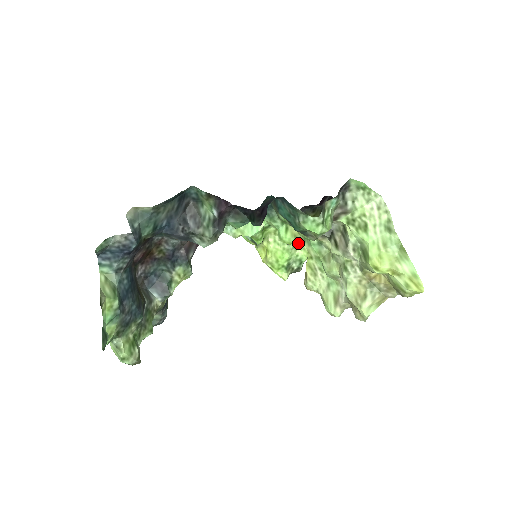
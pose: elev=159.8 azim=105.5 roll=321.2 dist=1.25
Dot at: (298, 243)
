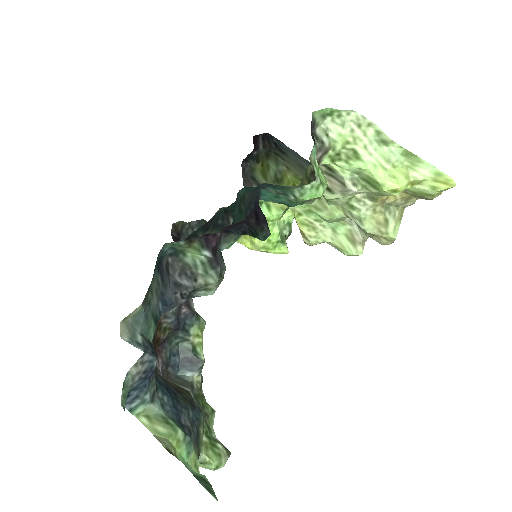
Dot at: occluded
